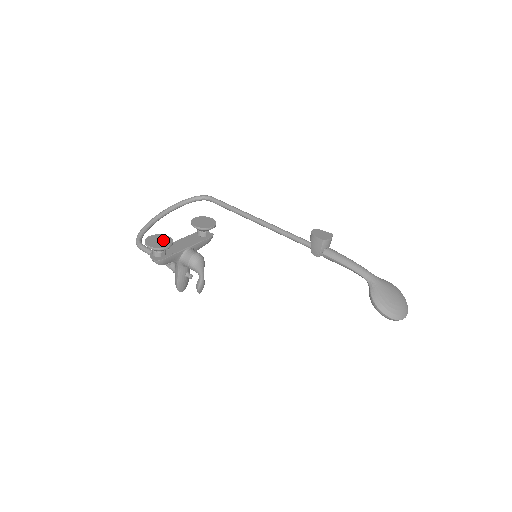
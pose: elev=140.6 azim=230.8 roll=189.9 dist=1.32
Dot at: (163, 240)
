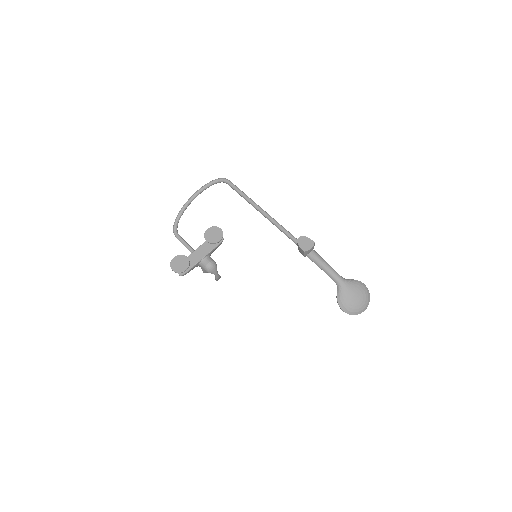
Dot at: (182, 262)
